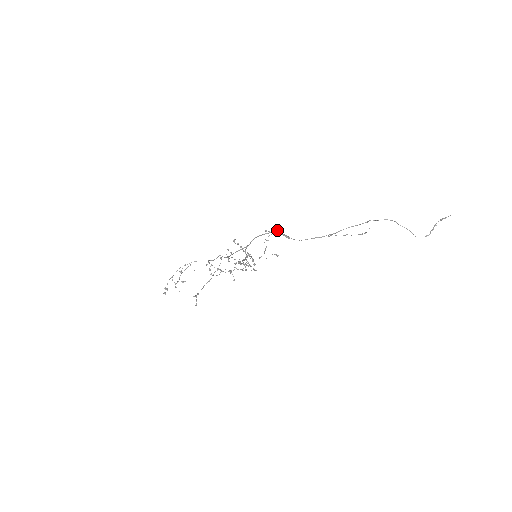
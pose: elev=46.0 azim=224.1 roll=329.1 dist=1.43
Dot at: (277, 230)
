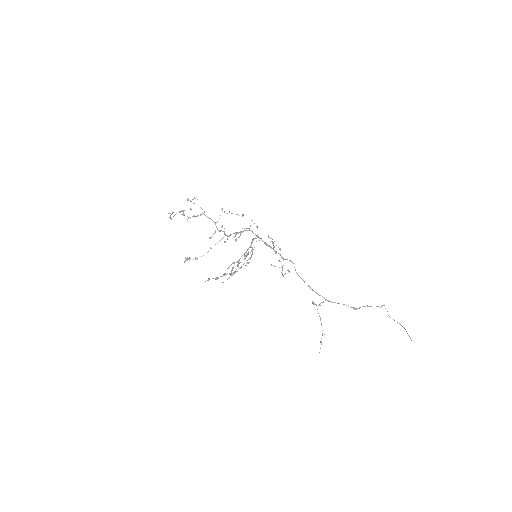
Dot at: (282, 268)
